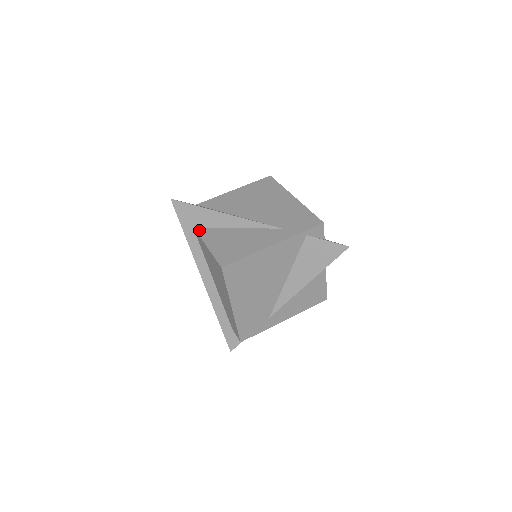
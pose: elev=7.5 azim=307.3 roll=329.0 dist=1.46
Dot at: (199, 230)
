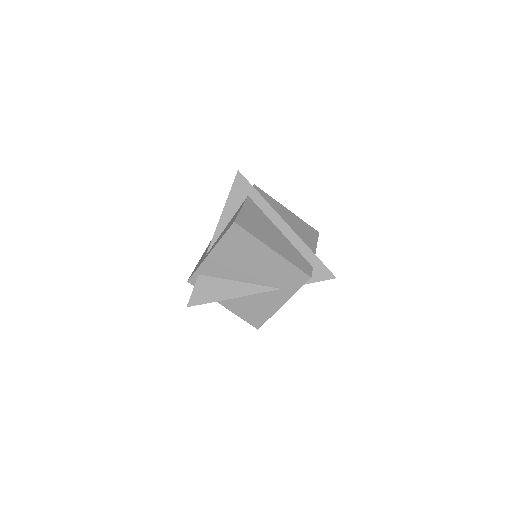
Dot at: (218, 301)
